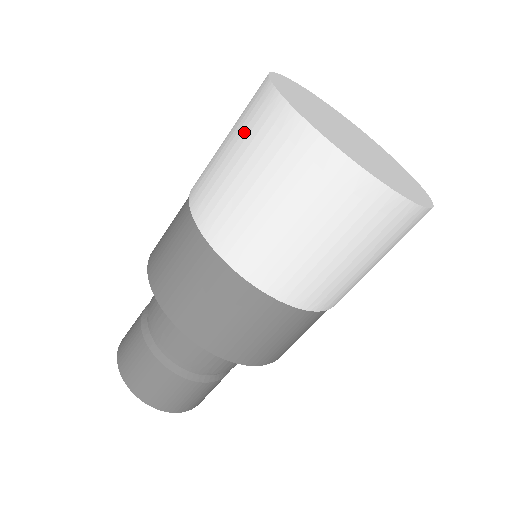
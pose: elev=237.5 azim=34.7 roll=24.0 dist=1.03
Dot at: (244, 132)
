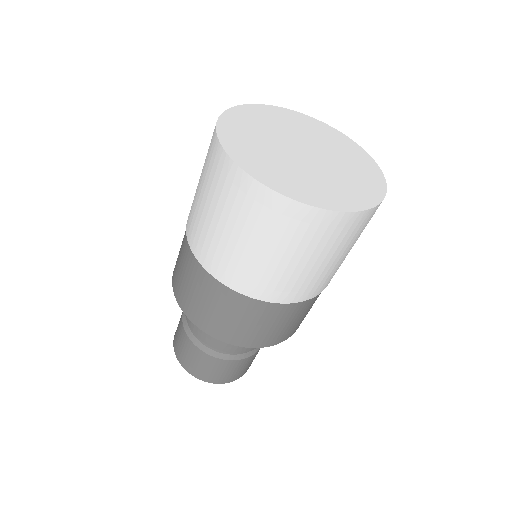
Dot at: (265, 231)
